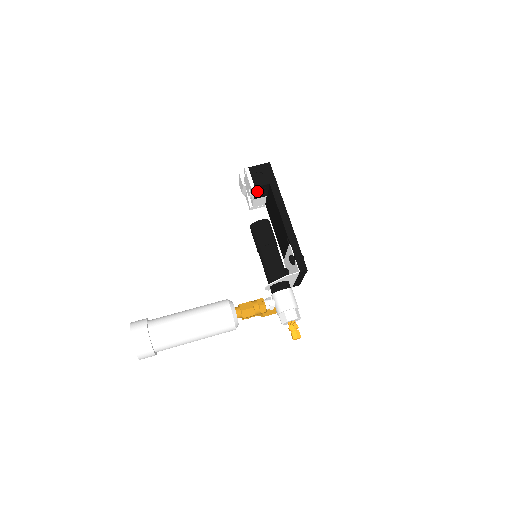
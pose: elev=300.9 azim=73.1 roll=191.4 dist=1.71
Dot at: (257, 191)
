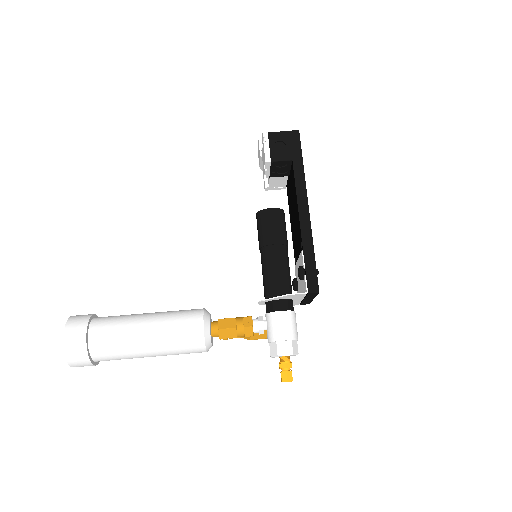
Dot at: (274, 167)
